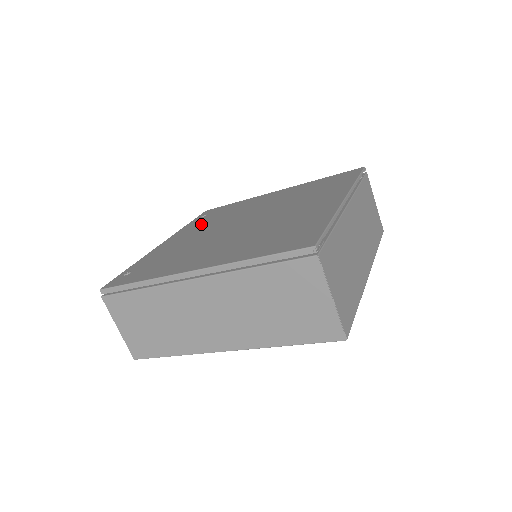
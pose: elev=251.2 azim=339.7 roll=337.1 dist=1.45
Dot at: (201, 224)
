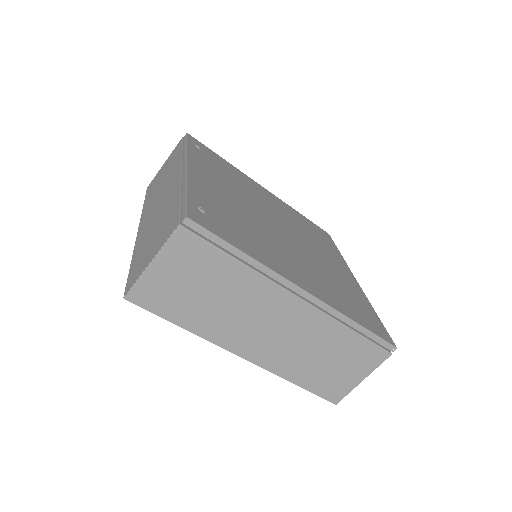
Dot at: (216, 171)
